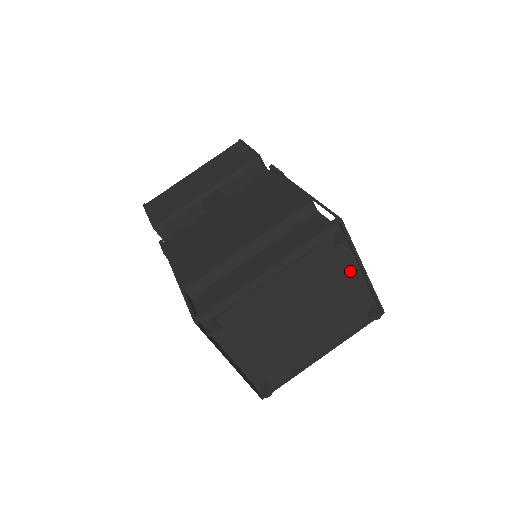
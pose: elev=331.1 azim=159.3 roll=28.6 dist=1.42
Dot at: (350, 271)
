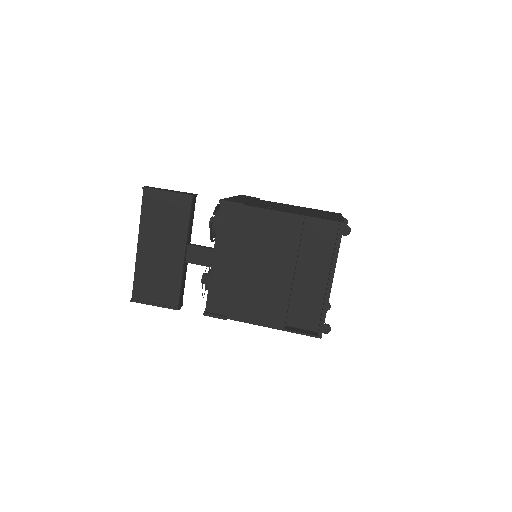
Dot at: occluded
